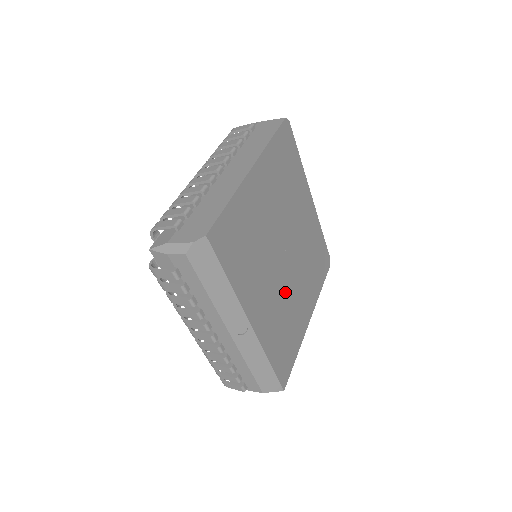
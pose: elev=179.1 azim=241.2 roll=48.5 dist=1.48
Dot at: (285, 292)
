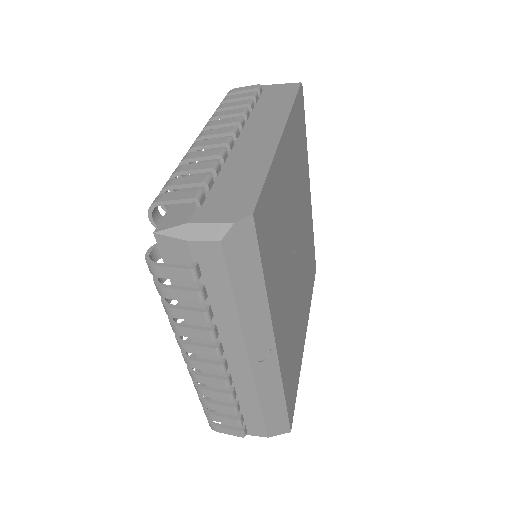
Dot at: (295, 303)
